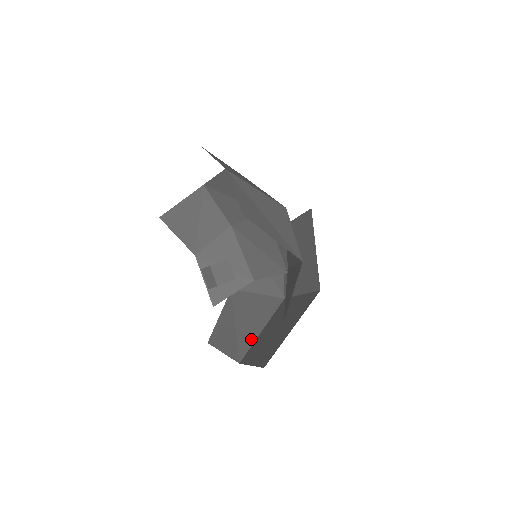
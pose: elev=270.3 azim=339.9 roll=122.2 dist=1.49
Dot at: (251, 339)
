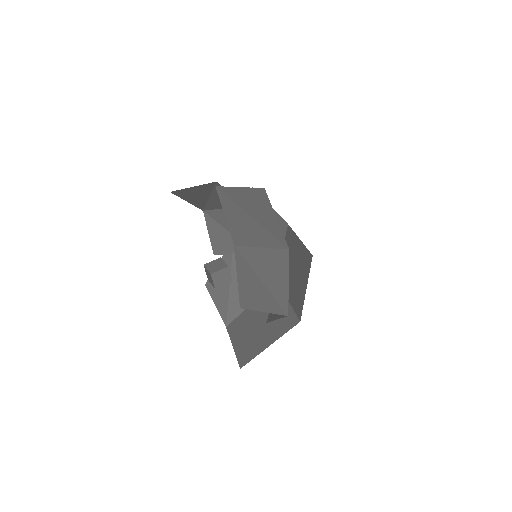
Dot at: (240, 308)
